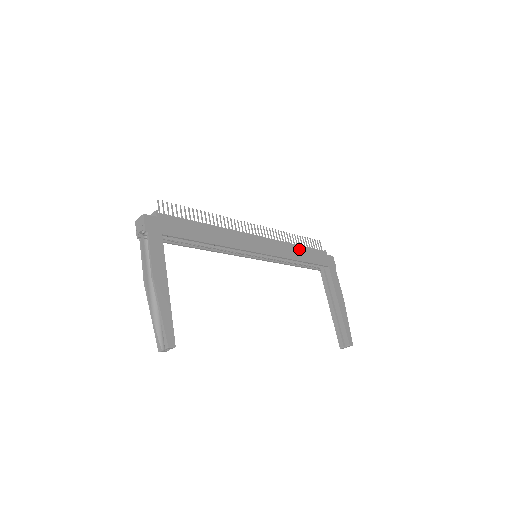
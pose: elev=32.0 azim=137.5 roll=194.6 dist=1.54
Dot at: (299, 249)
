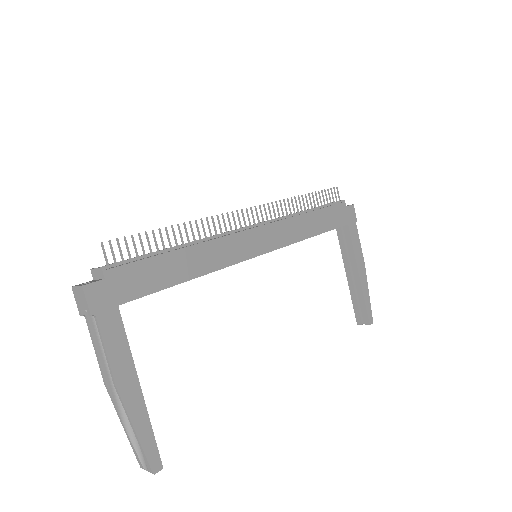
Dot at: (312, 218)
